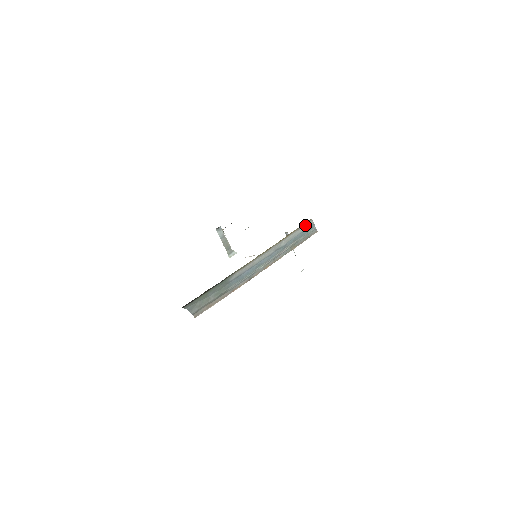
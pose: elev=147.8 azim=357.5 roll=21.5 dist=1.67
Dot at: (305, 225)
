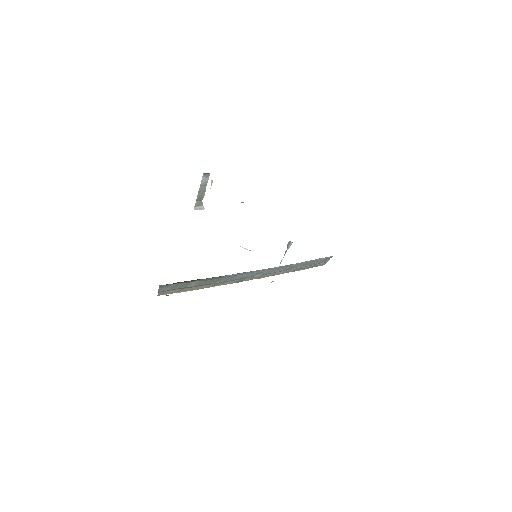
Dot at: (325, 257)
